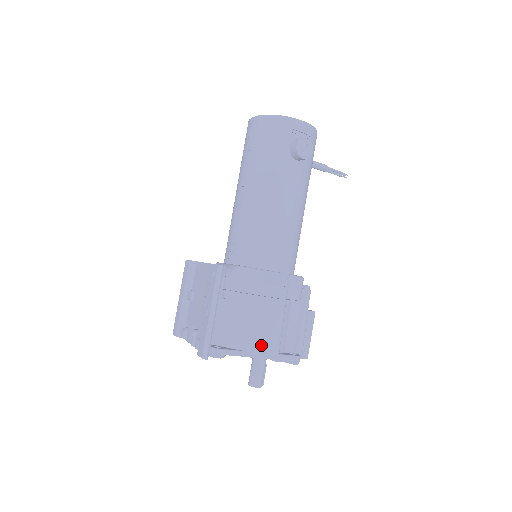
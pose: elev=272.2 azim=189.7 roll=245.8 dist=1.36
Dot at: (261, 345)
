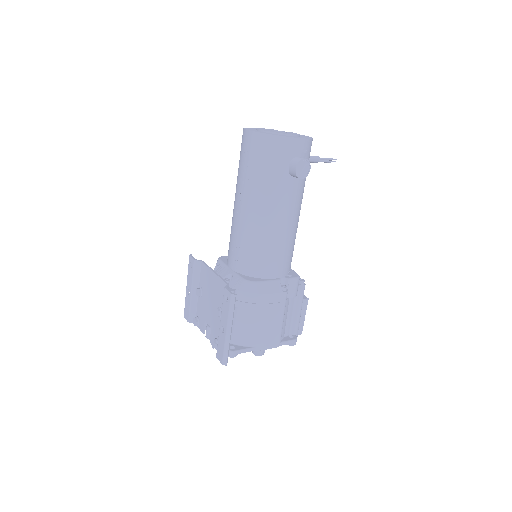
Dot at: (267, 340)
